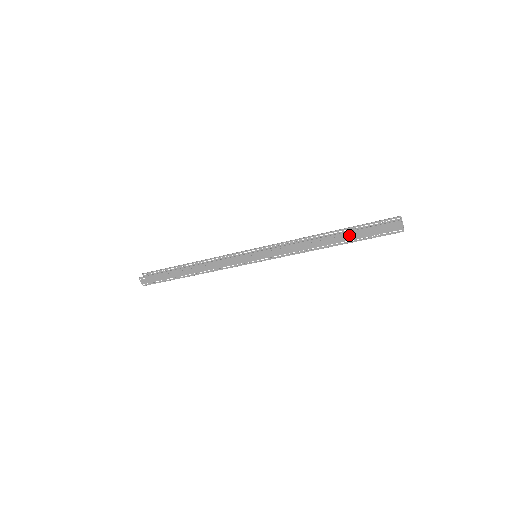
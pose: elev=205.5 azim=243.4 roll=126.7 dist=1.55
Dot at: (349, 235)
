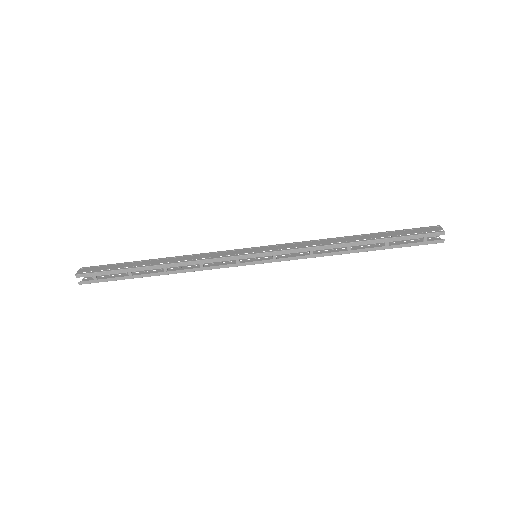
Dot at: (380, 234)
